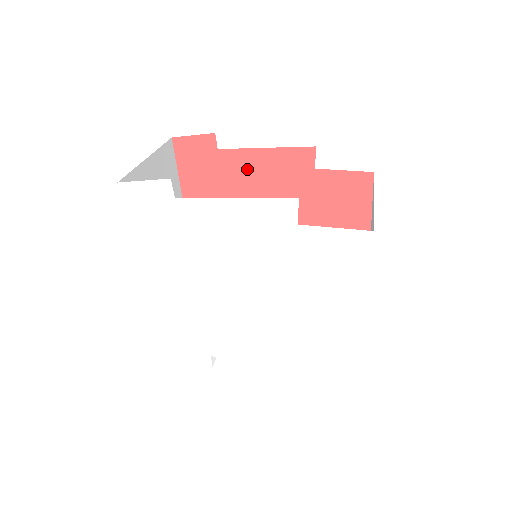
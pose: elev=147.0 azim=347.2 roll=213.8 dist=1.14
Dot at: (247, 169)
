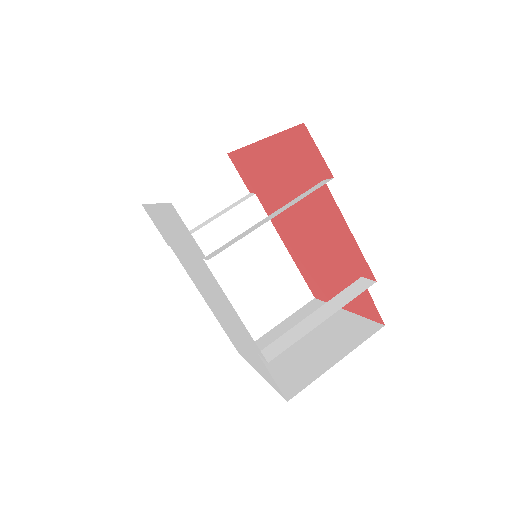
Dot at: (327, 210)
